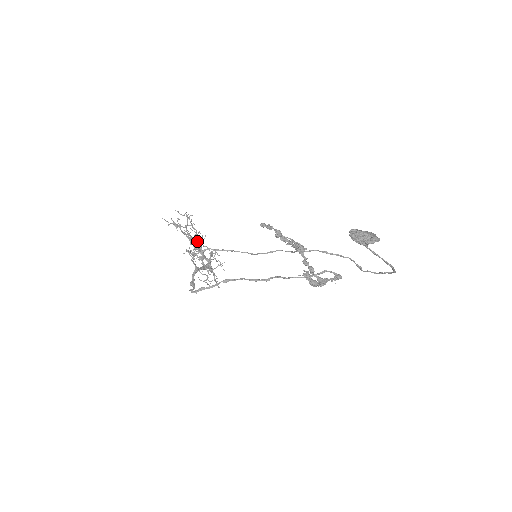
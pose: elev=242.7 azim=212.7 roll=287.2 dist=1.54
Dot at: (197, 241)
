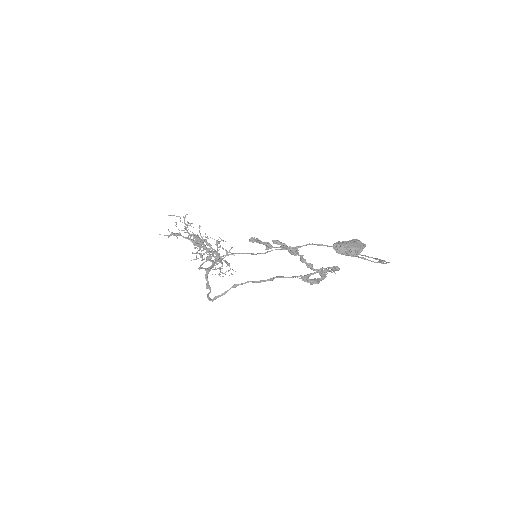
Dot at: (200, 242)
